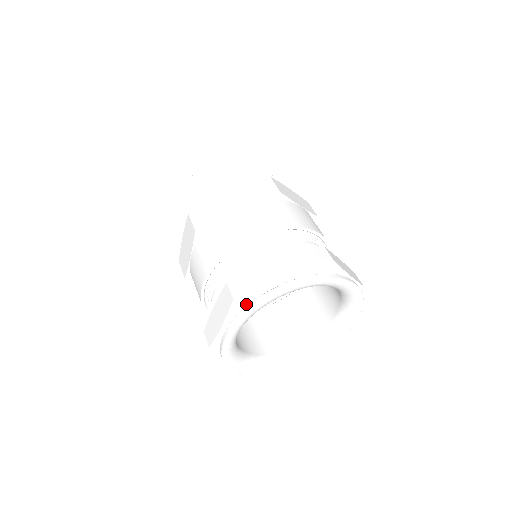
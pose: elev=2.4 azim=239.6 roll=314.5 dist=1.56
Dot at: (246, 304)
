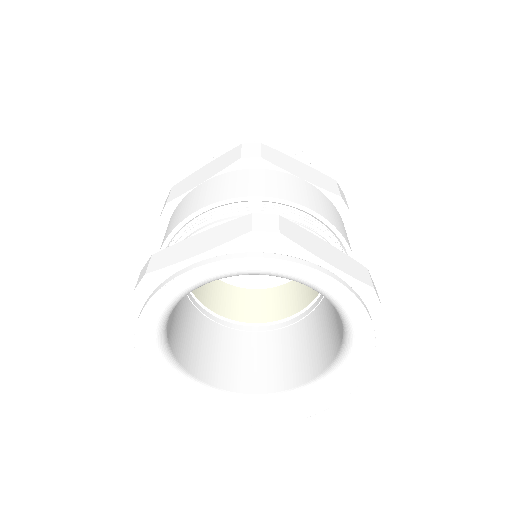
Dot at: occluded
